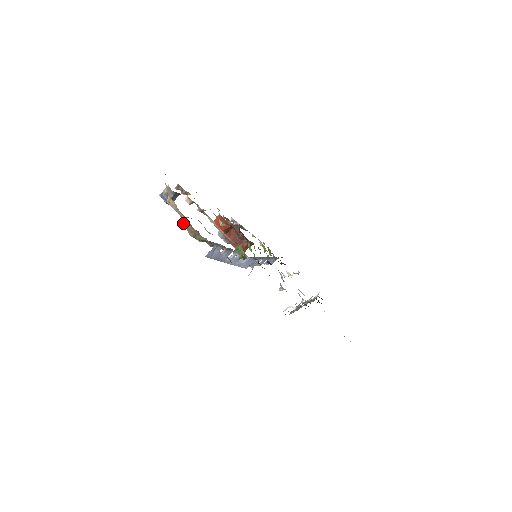
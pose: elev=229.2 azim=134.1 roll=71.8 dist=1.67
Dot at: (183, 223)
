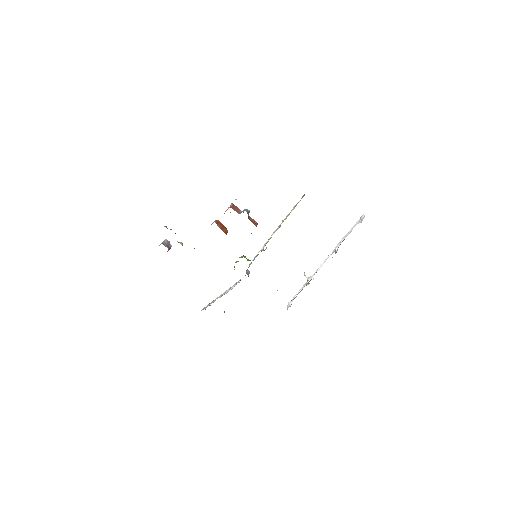
Dot at: occluded
